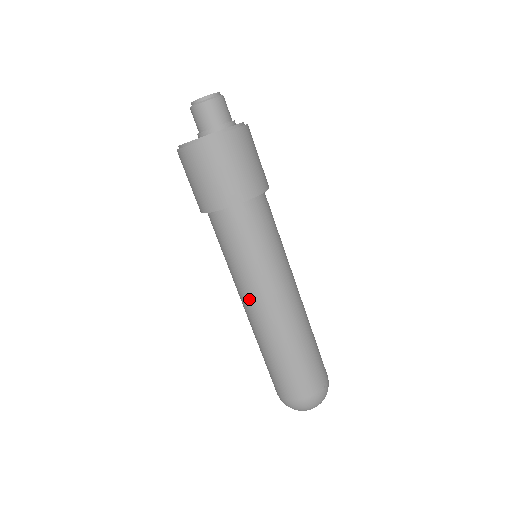
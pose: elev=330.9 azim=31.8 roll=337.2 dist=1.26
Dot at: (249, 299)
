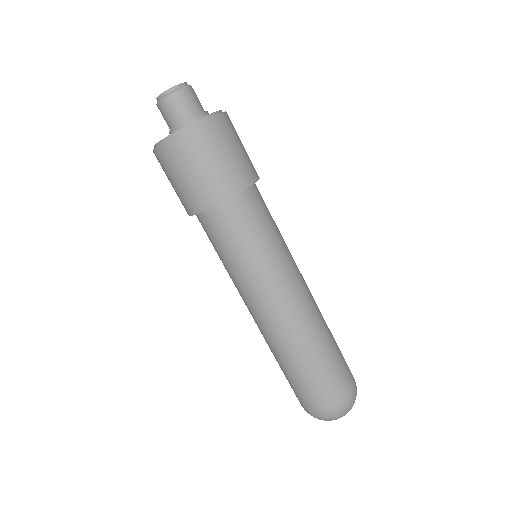
Dot at: (245, 303)
